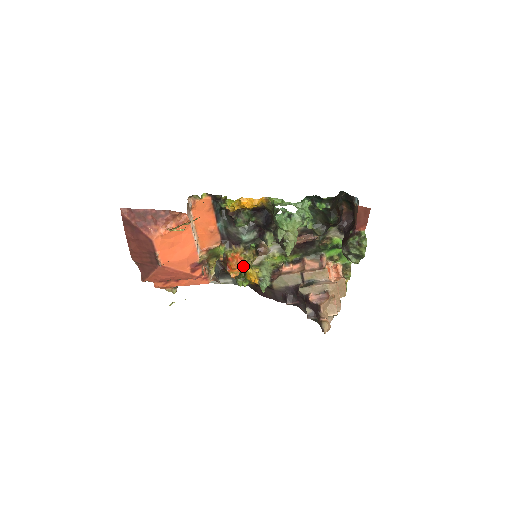
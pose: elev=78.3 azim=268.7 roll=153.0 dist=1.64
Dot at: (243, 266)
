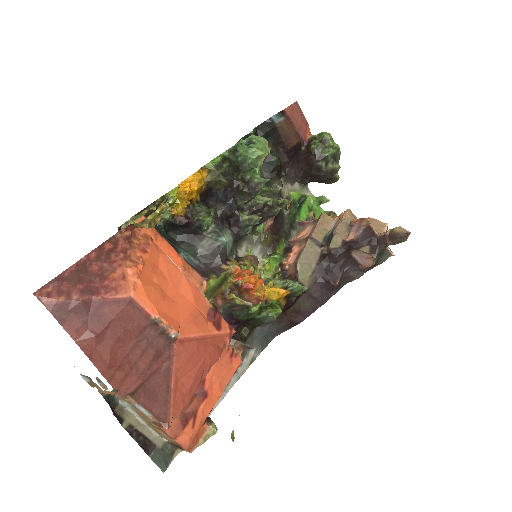
Dot at: occluded
